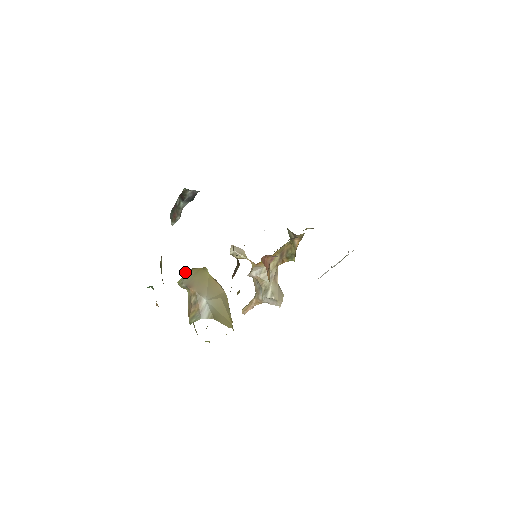
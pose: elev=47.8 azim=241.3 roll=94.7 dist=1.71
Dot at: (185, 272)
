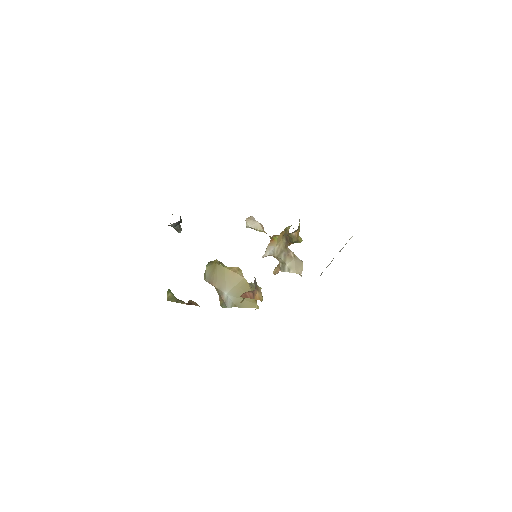
Dot at: (206, 268)
